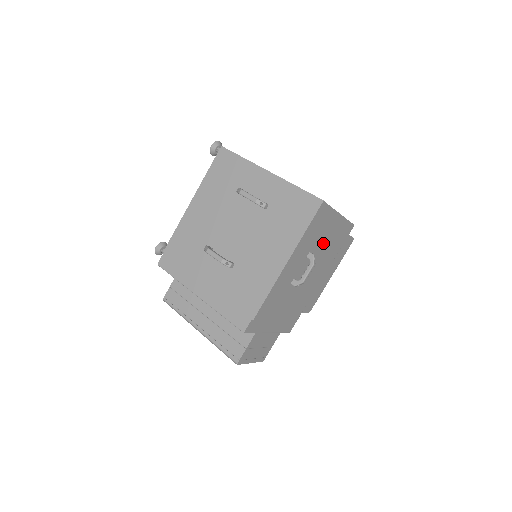
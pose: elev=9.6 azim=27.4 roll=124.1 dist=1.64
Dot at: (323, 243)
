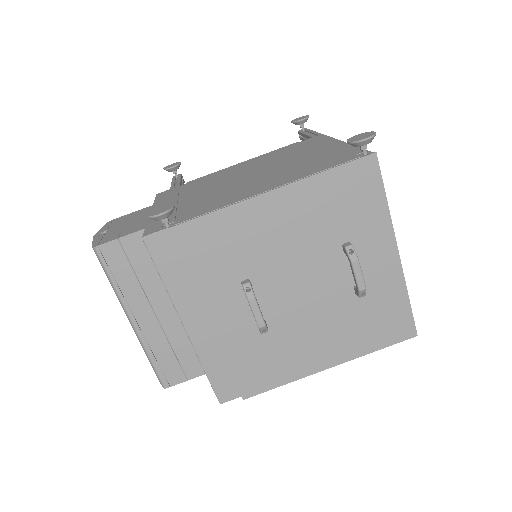
Dot at: occluded
